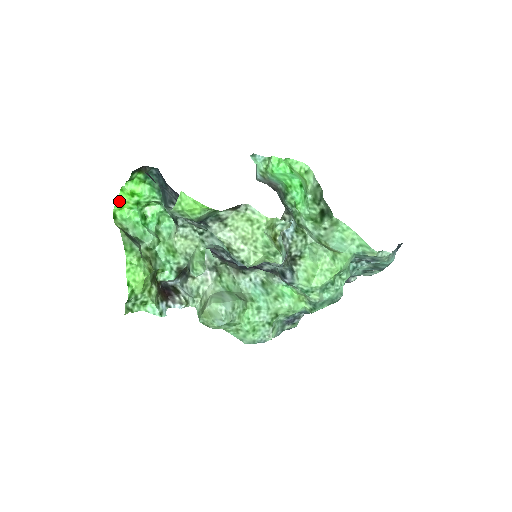
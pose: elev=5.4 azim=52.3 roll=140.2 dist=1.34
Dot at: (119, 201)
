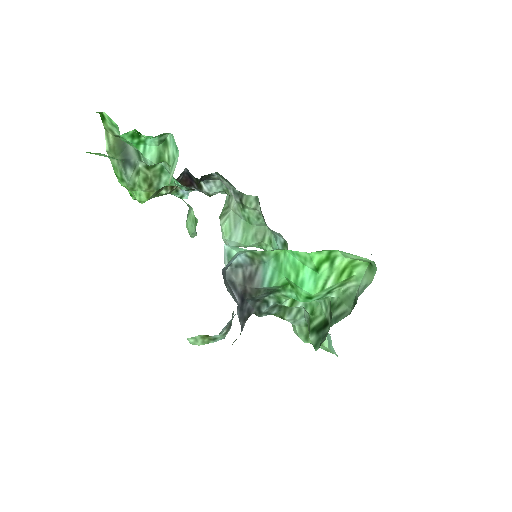
Dot at: occluded
